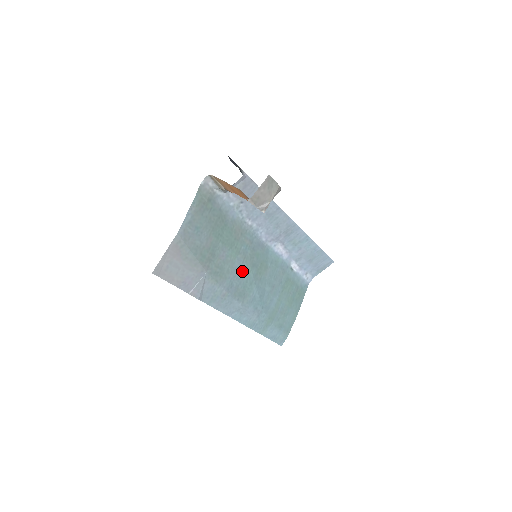
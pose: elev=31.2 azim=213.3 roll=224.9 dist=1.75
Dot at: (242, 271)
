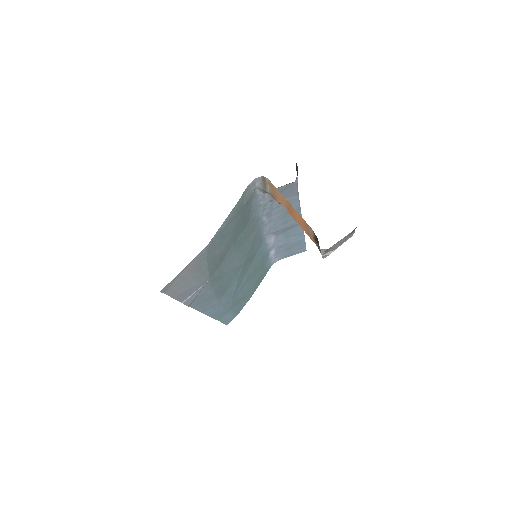
Dot at: (235, 269)
